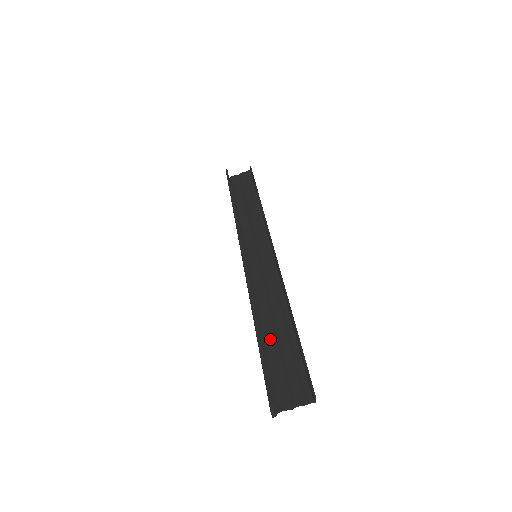
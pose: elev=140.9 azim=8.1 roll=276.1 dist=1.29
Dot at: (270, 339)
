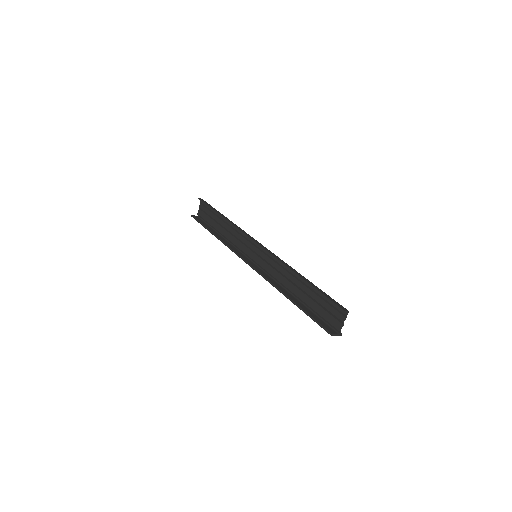
Dot at: (304, 298)
